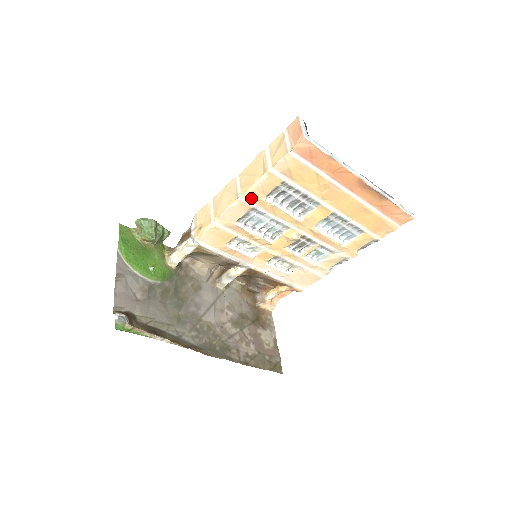
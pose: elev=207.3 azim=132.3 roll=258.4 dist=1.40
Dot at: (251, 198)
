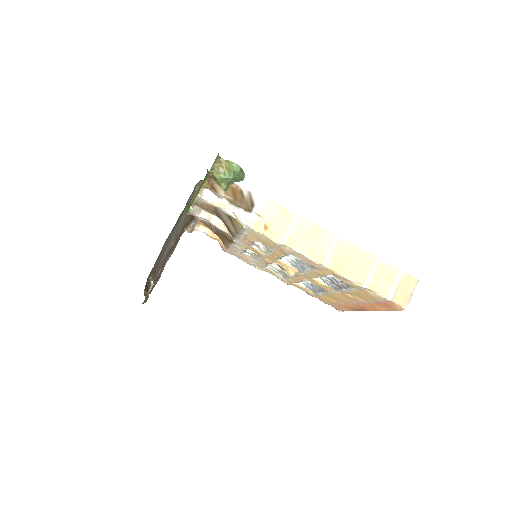
Dot at: (326, 269)
